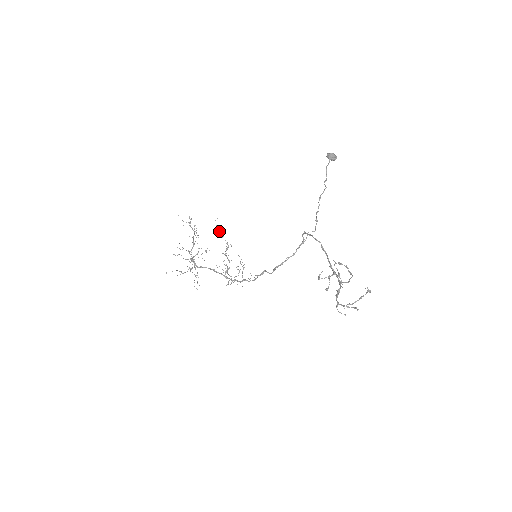
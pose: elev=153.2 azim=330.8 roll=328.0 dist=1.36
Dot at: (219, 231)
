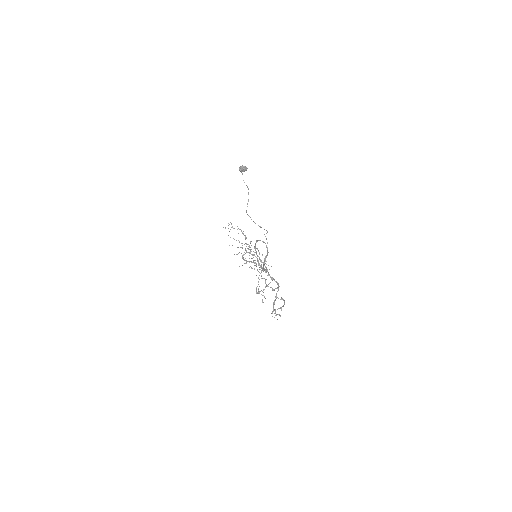
Dot at: occluded
